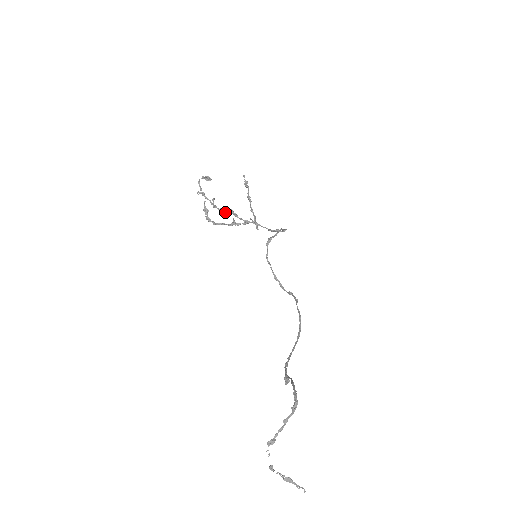
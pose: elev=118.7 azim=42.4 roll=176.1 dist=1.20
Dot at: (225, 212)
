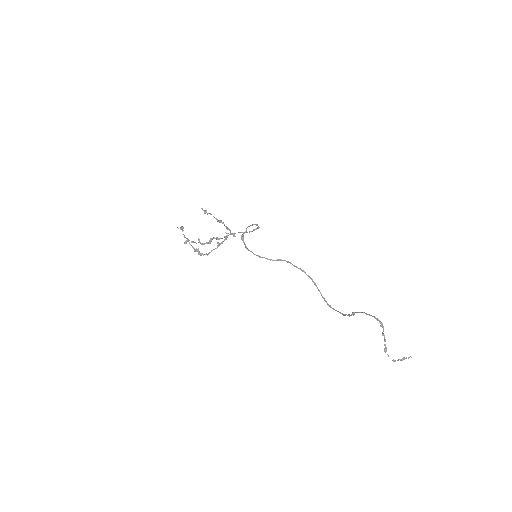
Dot at: occluded
